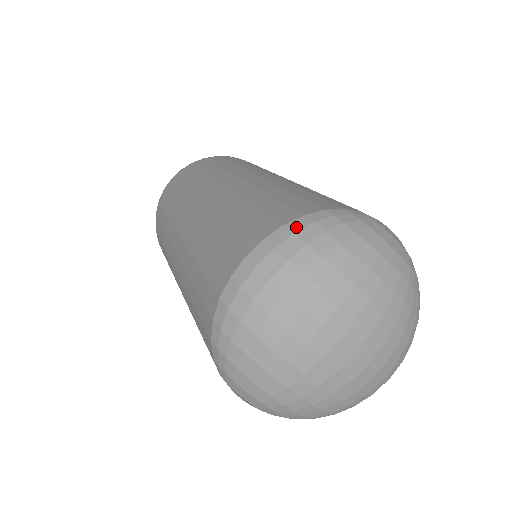
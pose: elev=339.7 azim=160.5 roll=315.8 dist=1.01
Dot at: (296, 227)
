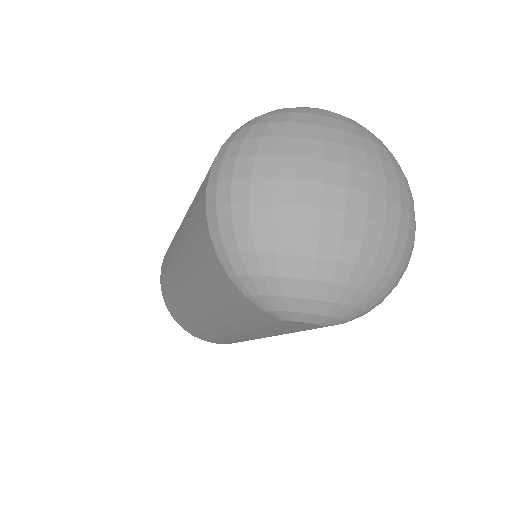
Dot at: (230, 140)
